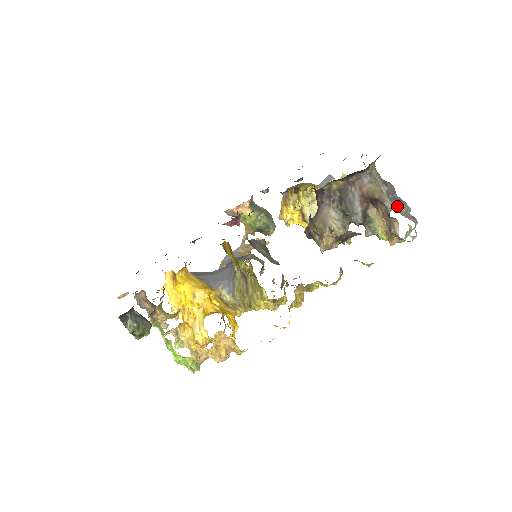
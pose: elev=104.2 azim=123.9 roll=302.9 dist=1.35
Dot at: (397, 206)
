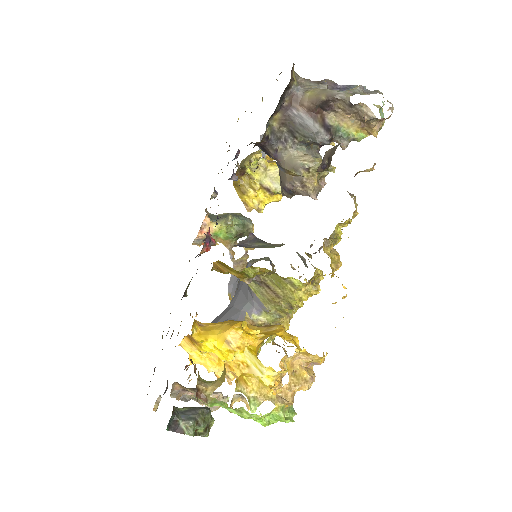
Dot at: (350, 91)
